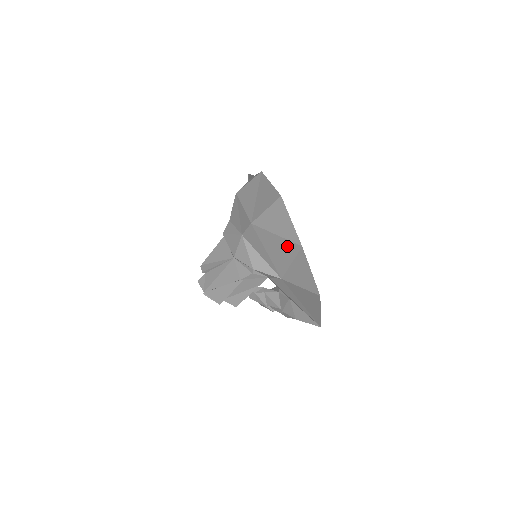
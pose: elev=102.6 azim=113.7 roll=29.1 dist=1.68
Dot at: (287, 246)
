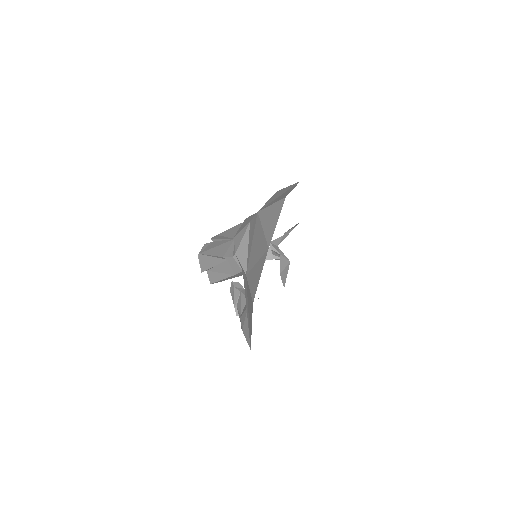
Dot at: (262, 244)
